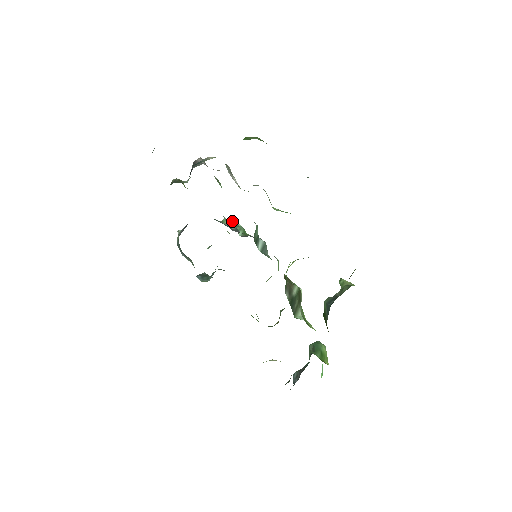
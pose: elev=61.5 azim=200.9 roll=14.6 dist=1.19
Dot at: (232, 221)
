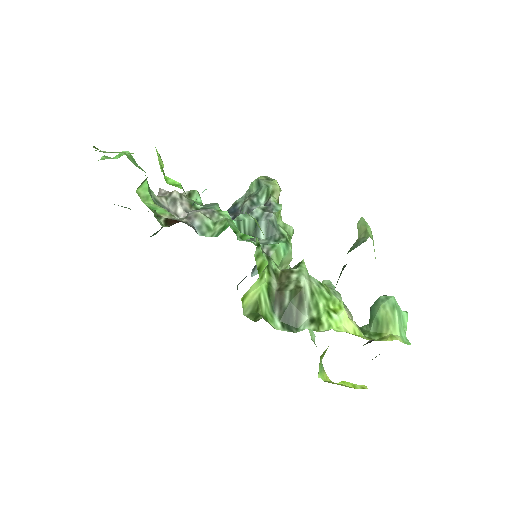
Dot at: (256, 183)
